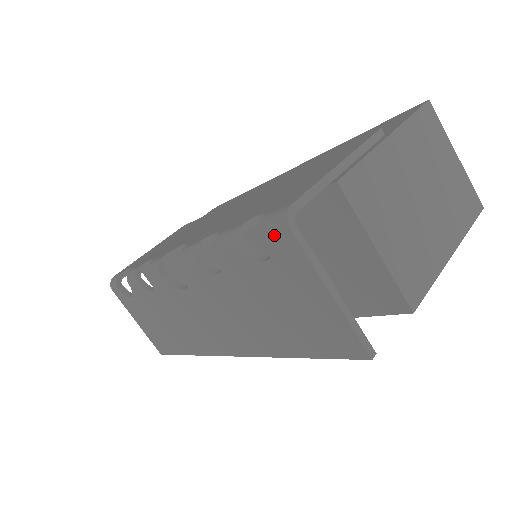
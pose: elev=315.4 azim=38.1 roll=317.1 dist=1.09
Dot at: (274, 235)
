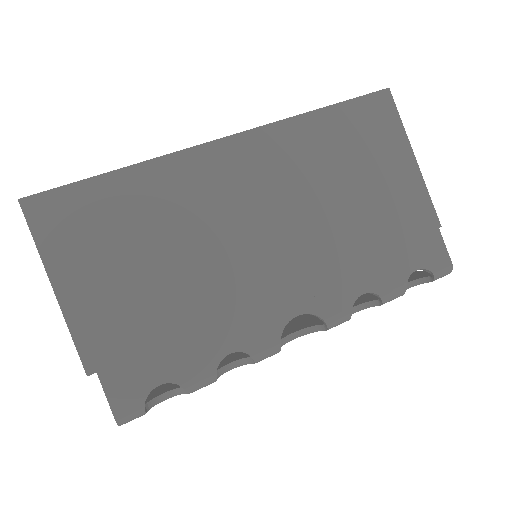
Dot at: occluded
